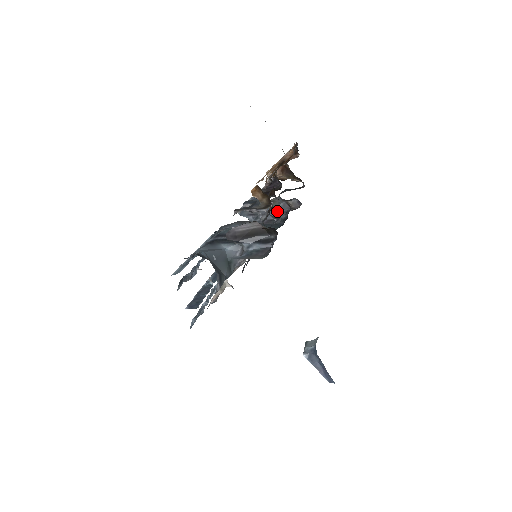
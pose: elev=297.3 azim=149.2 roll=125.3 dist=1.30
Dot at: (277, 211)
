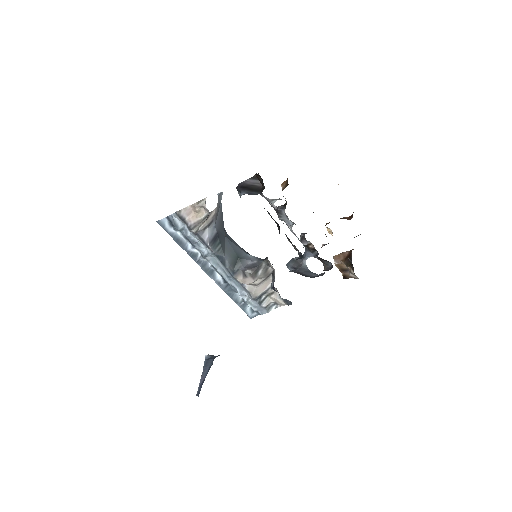
Dot at: (313, 274)
